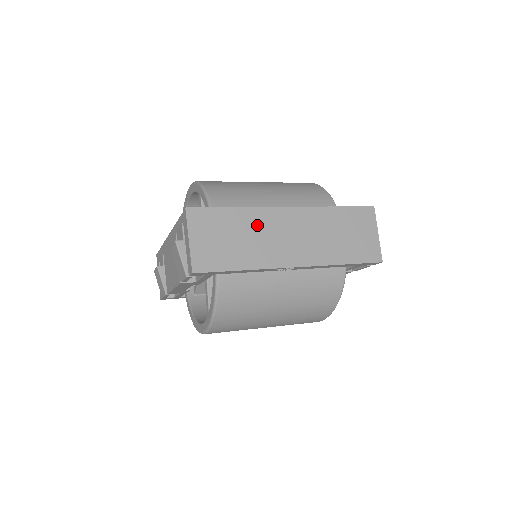
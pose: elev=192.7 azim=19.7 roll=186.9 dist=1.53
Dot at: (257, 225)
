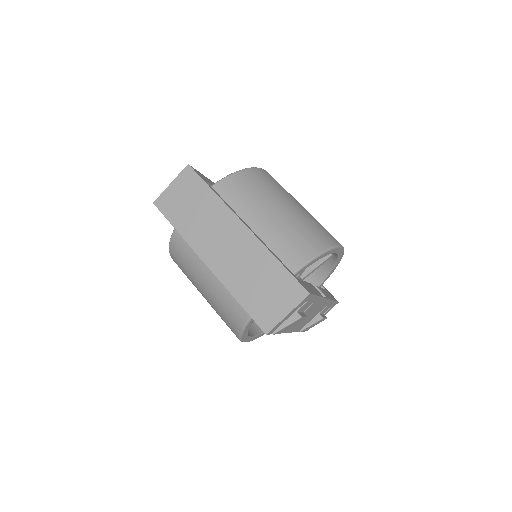
Dot at: (214, 215)
